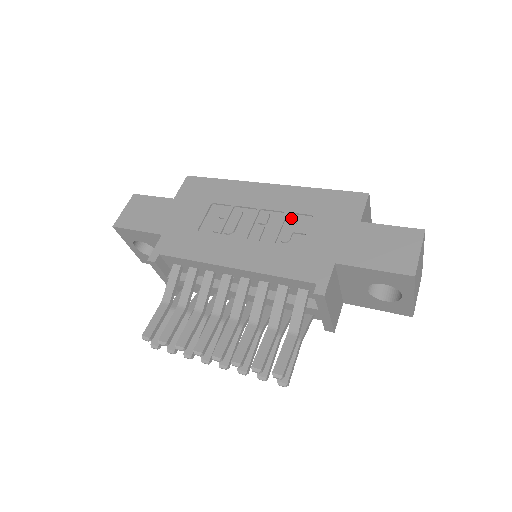
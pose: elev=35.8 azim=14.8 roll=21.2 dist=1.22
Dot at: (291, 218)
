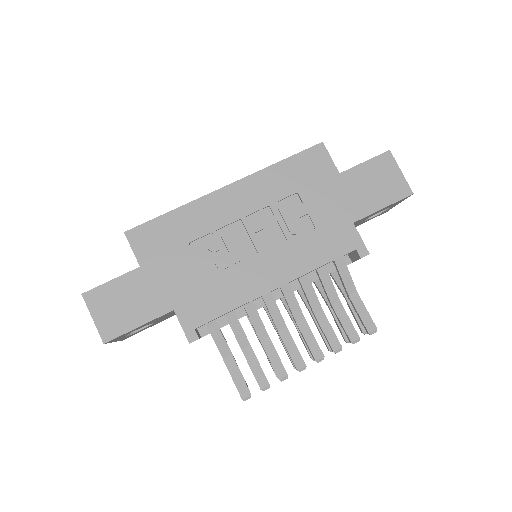
Dot at: (281, 208)
